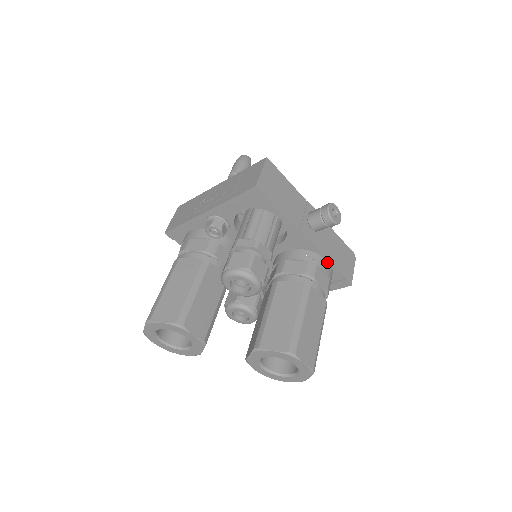
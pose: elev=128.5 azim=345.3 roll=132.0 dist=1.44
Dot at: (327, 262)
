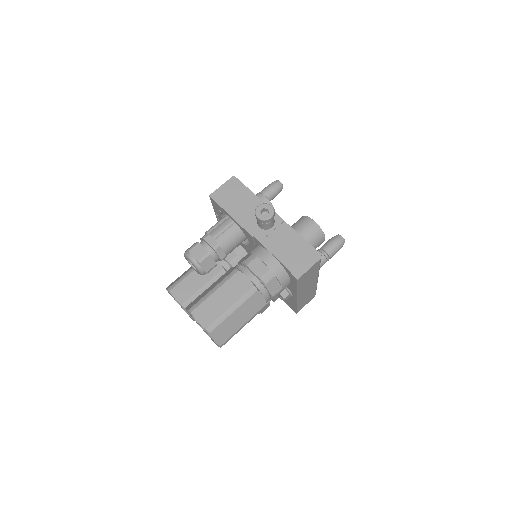
Dot at: (271, 255)
